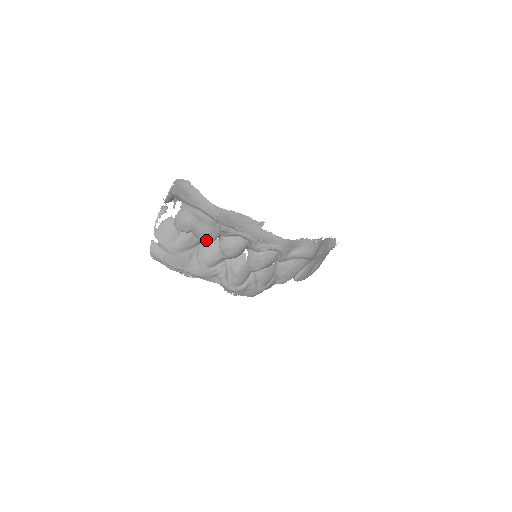
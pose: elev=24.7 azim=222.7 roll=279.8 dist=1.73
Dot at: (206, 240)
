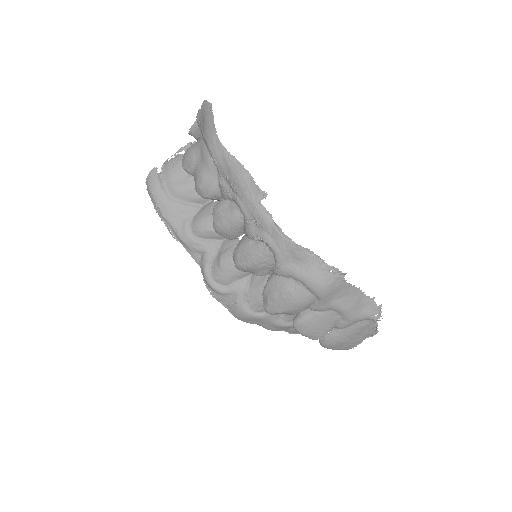
Dot at: (200, 190)
